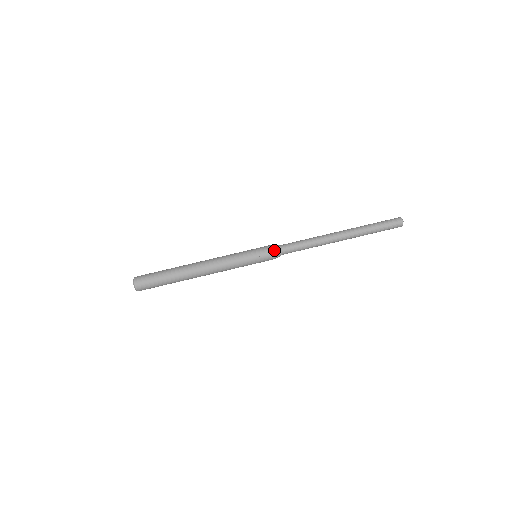
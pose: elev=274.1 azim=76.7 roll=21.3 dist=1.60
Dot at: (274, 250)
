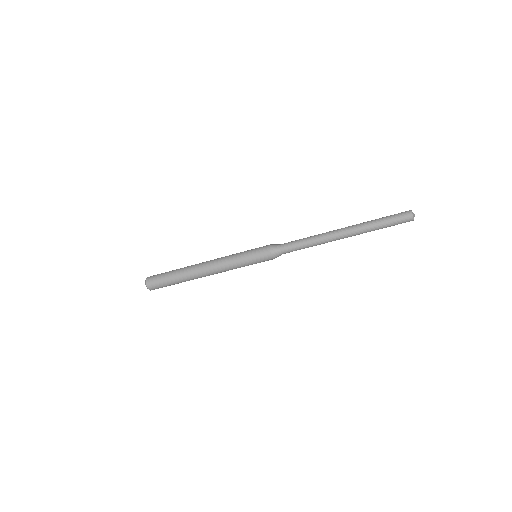
Dot at: occluded
